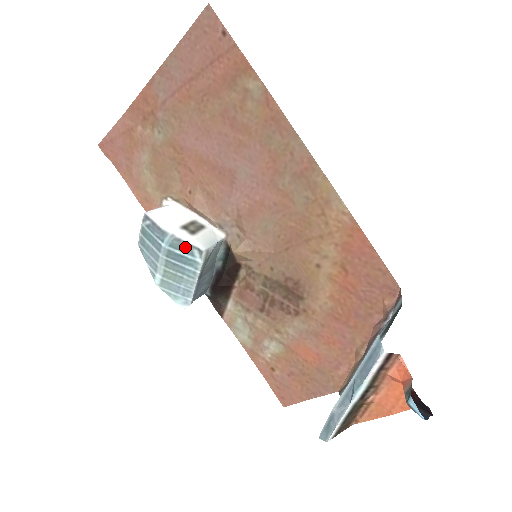
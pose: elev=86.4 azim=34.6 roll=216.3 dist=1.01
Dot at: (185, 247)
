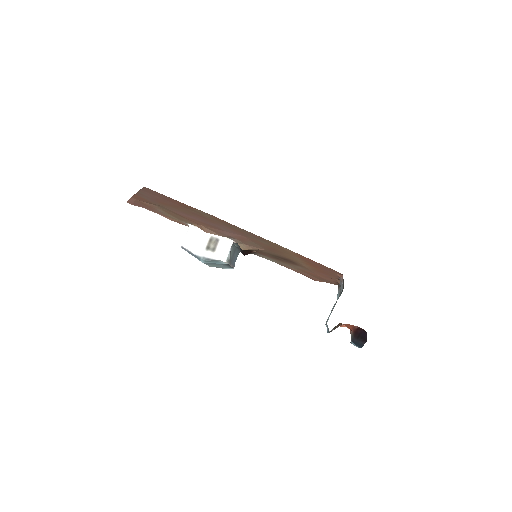
Dot at: (214, 261)
